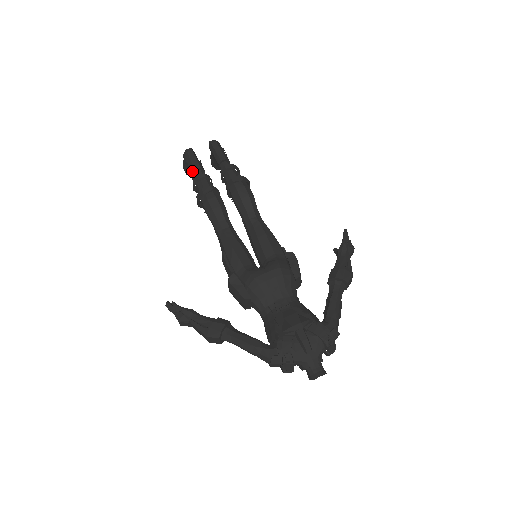
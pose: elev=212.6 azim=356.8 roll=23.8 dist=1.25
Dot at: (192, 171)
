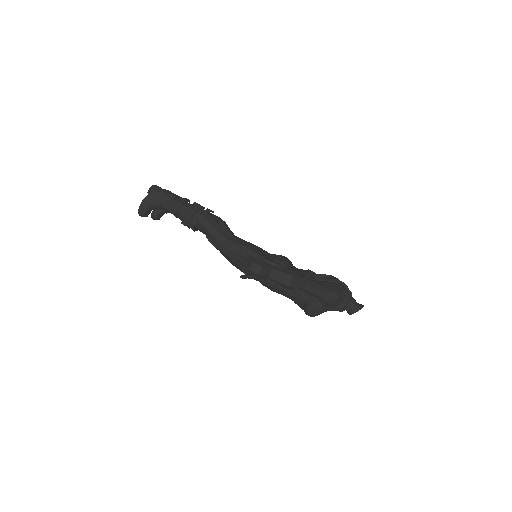
Dot at: (171, 197)
